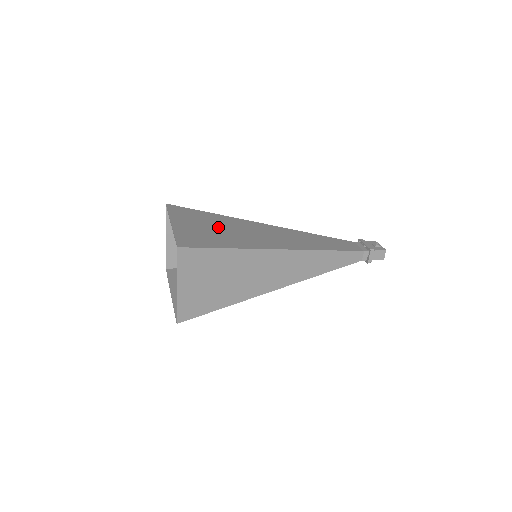
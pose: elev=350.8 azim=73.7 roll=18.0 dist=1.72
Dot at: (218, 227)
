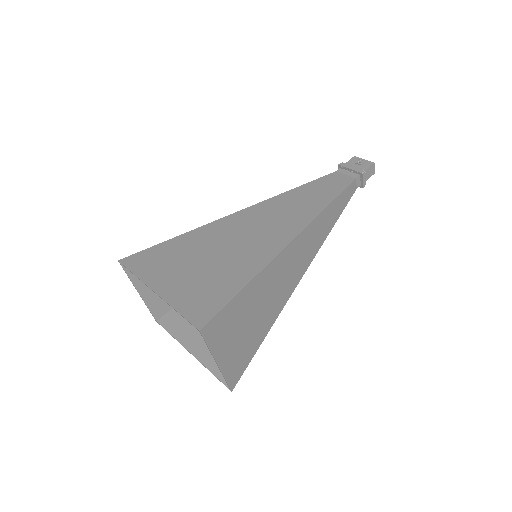
Dot at: (204, 257)
